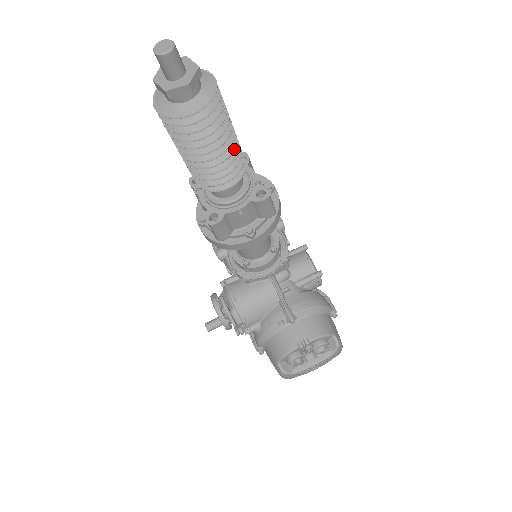
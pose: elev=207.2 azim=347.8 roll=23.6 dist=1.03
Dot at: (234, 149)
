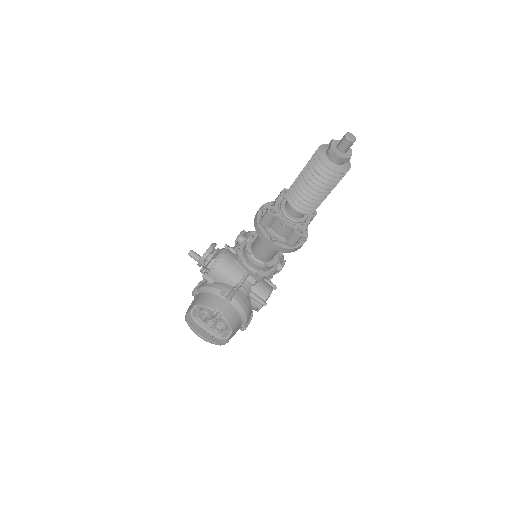
Dot at: (318, 200)
